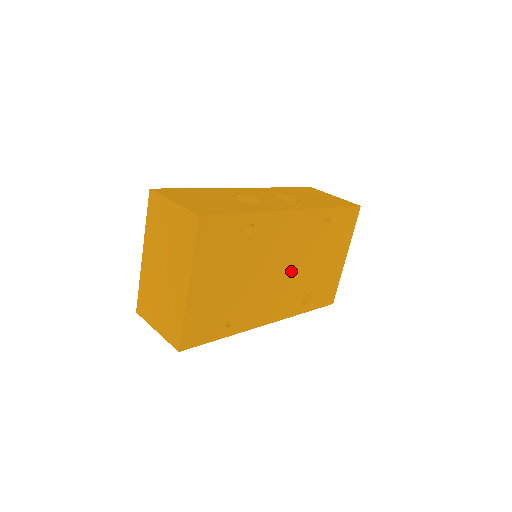
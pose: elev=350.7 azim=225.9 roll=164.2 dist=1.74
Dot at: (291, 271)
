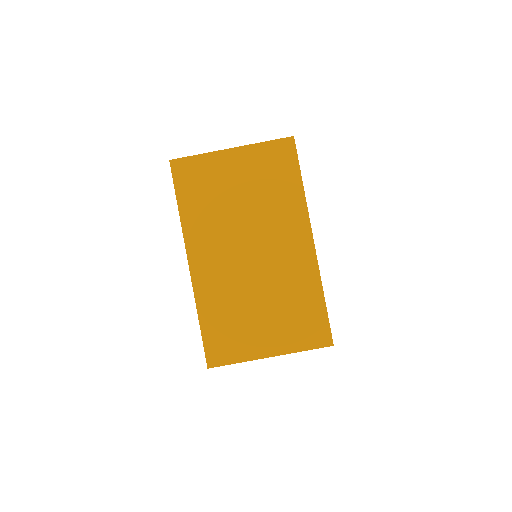
Dot at: occluded
